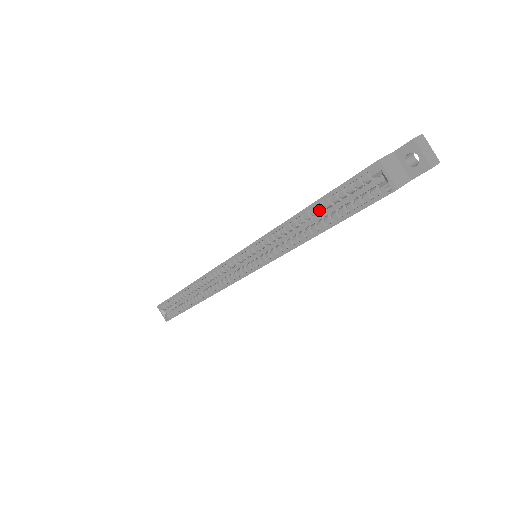
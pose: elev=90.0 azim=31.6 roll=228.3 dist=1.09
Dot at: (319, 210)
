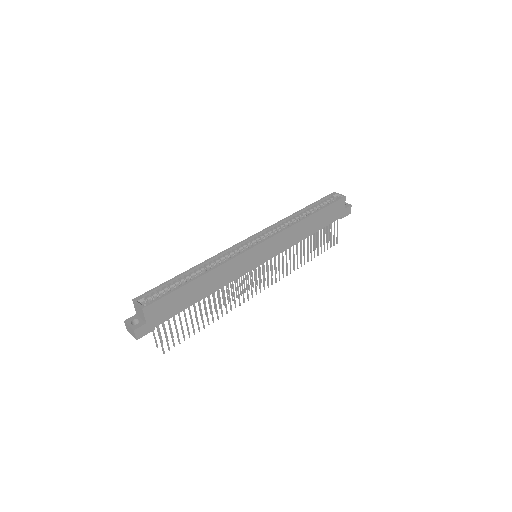
Dot at: (309, 210)
